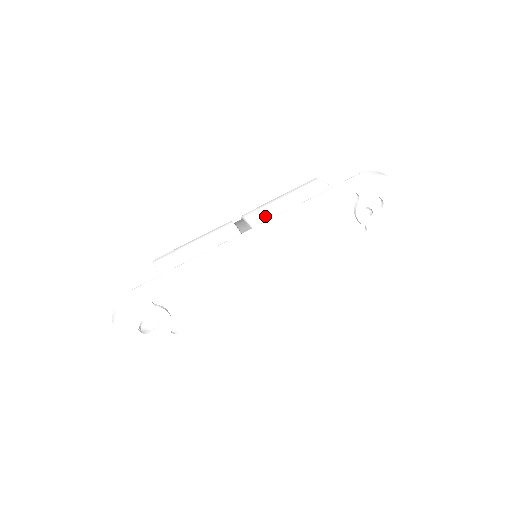
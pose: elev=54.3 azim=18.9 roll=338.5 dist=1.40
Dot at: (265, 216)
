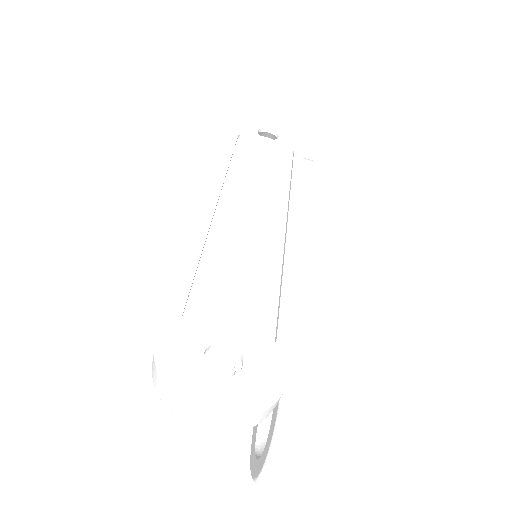
Dot at: occluded
